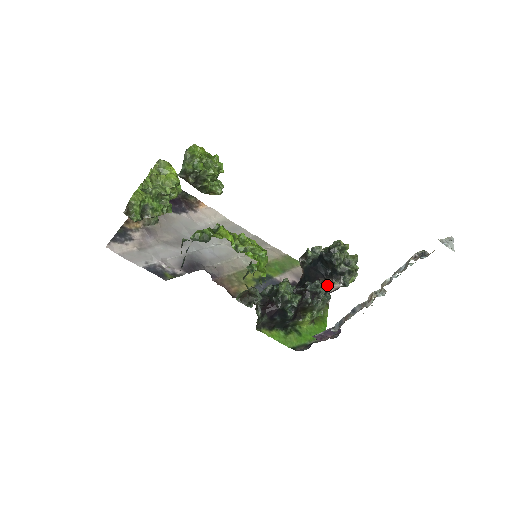
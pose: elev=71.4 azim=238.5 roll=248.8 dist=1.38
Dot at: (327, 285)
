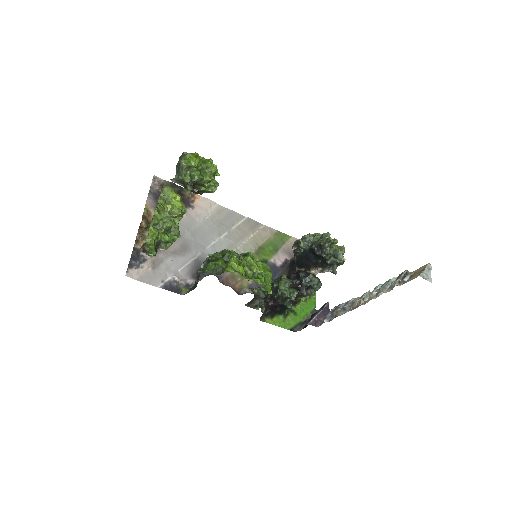
Dot at: (318, 271)
